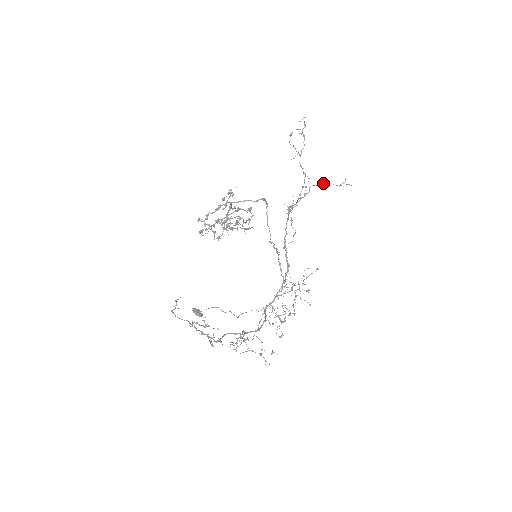
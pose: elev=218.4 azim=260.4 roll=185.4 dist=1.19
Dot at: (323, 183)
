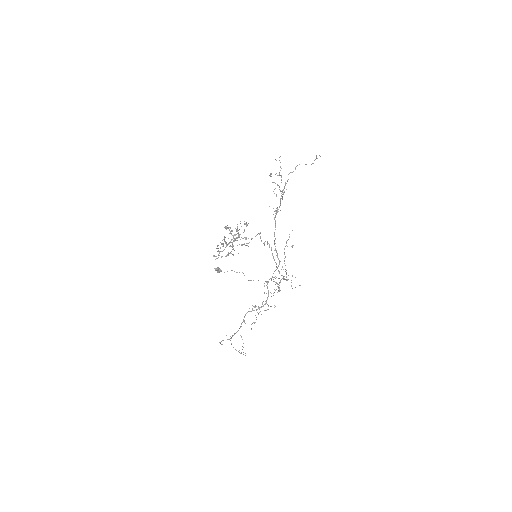
Dot at: occluded
